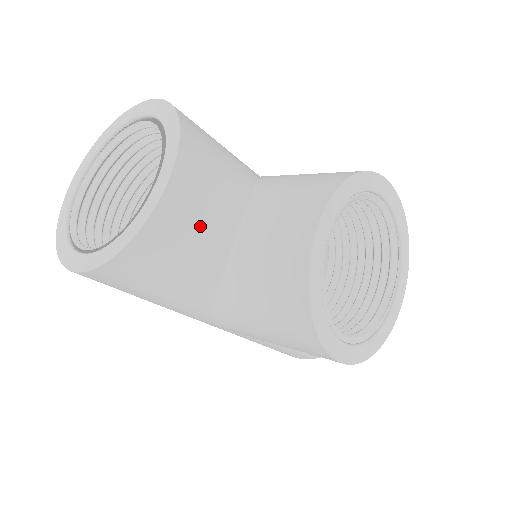
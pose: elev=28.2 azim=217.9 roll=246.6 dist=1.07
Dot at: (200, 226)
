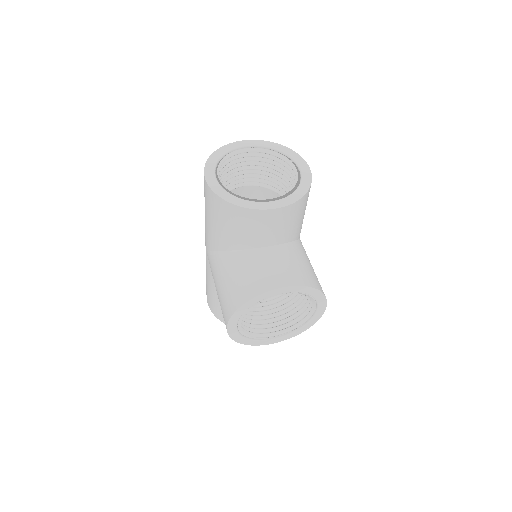
Dot at: (259, 230)
